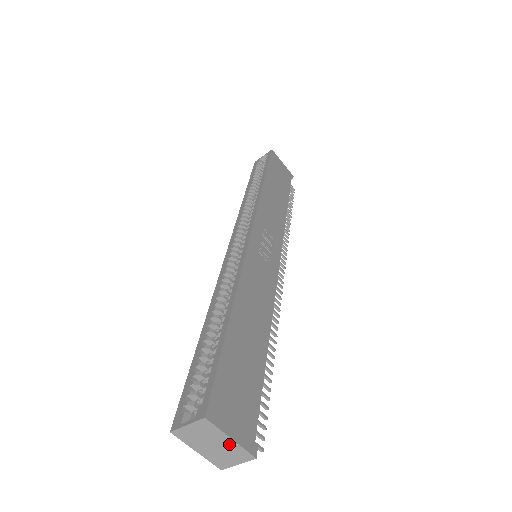
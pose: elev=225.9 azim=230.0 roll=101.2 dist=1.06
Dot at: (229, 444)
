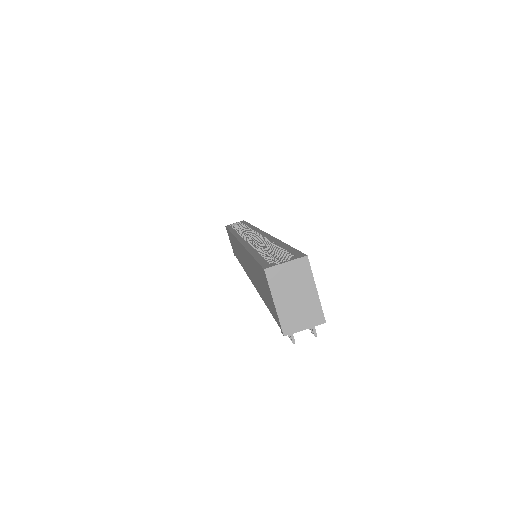
Dot at: (311, 297)
